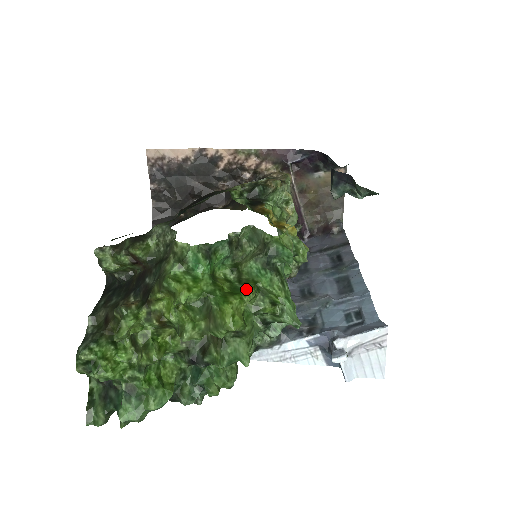
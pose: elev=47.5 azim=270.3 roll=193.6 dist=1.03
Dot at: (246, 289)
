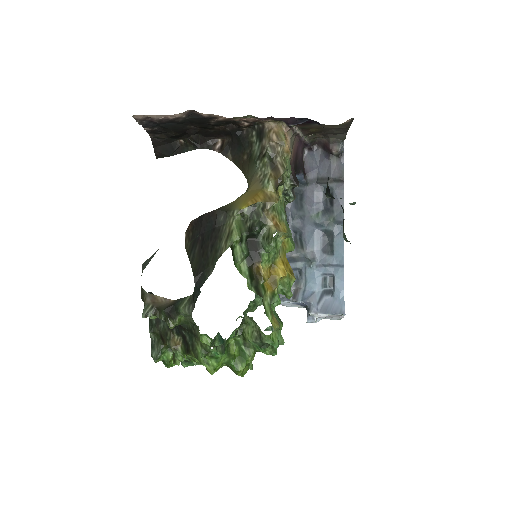
Dot at: (249, 357)
